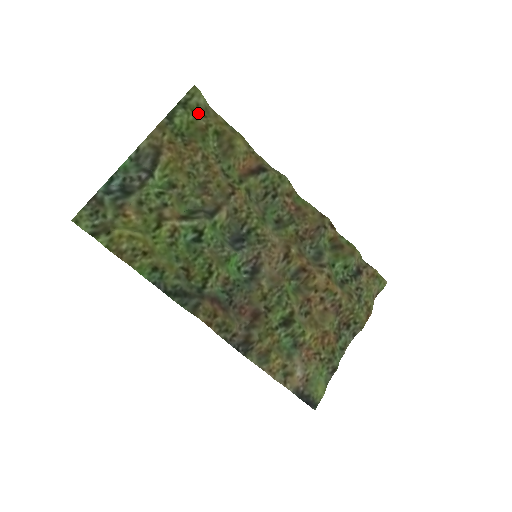
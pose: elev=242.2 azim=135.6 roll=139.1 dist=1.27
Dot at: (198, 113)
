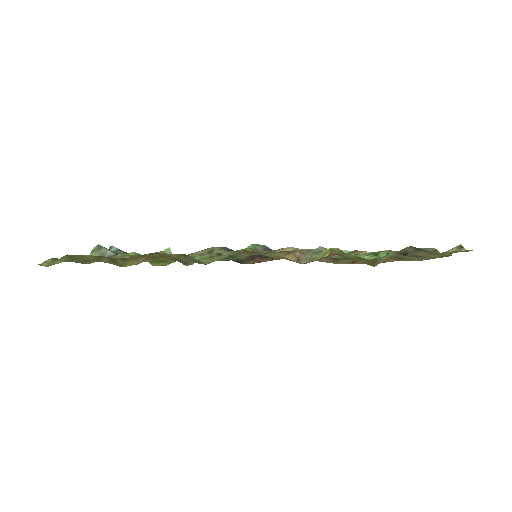
Dot at: (74, 259)
